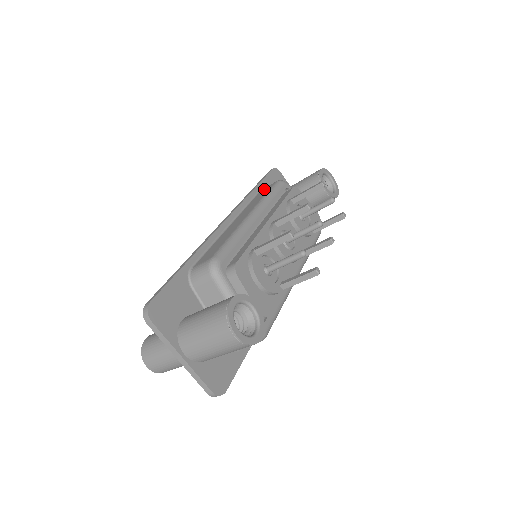
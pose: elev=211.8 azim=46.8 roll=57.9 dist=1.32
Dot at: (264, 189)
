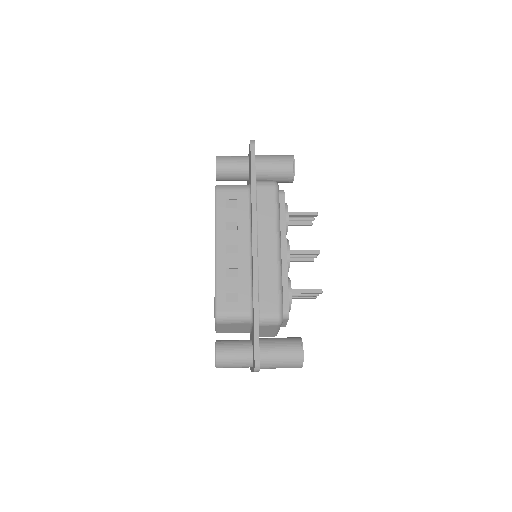
Dot at: (263, 191)
